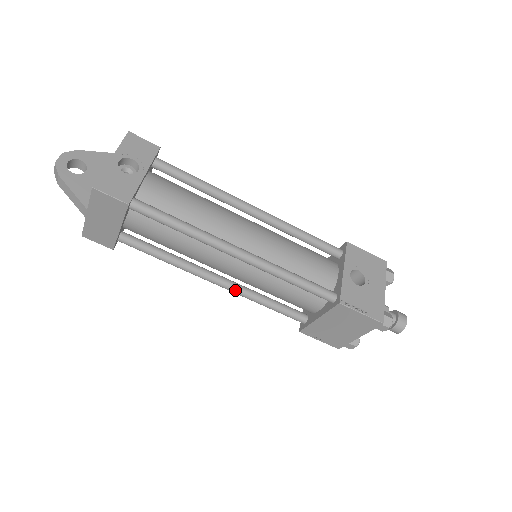
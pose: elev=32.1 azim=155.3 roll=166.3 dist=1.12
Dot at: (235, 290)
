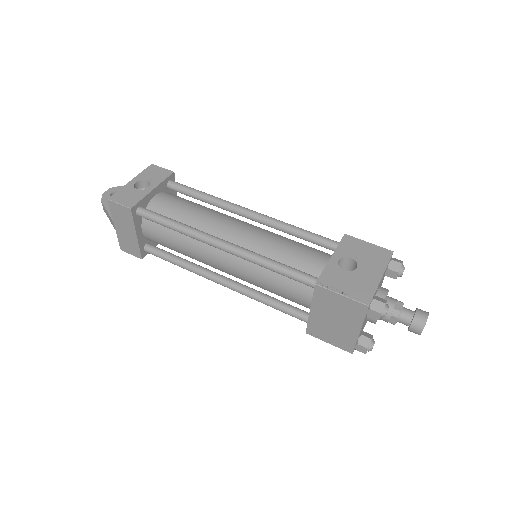
Dot at: (237, 289)
